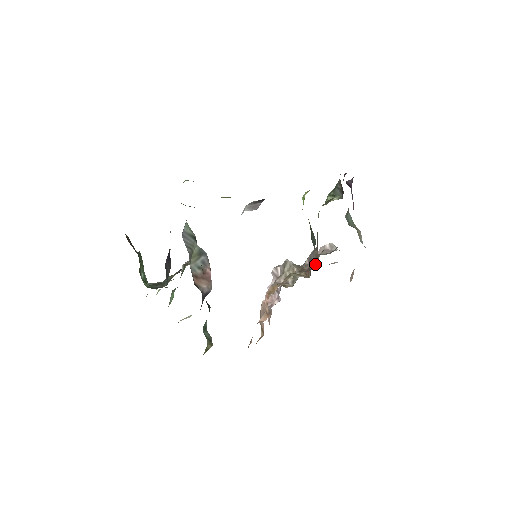
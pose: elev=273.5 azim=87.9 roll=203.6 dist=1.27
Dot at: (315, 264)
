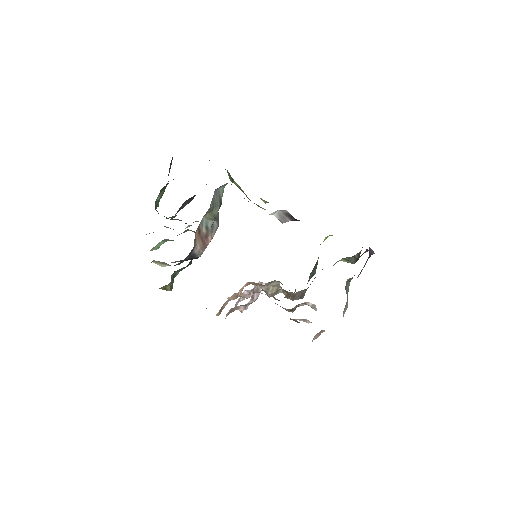
Dot at: (297, 299)
